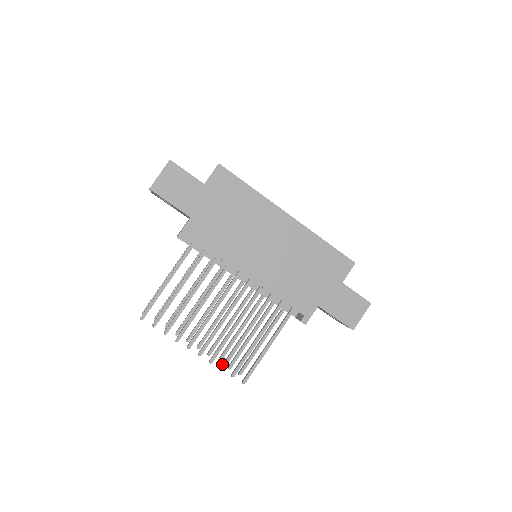
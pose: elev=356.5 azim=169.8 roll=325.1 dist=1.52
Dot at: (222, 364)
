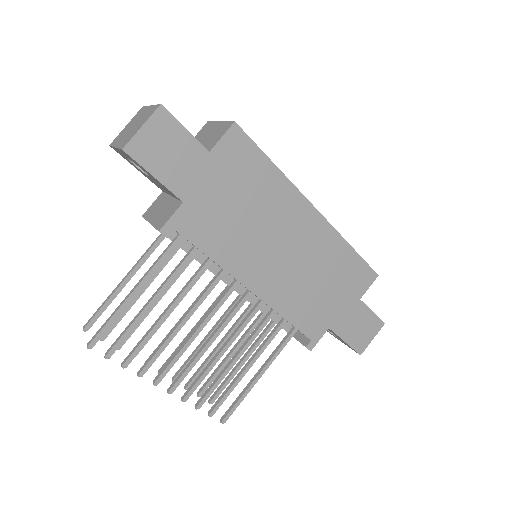
Dot at: (198, 401)
